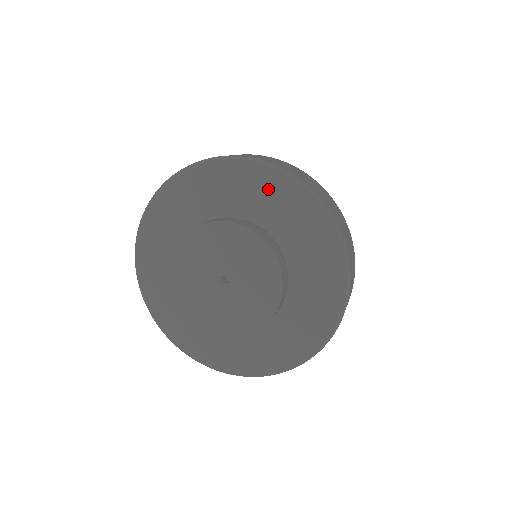
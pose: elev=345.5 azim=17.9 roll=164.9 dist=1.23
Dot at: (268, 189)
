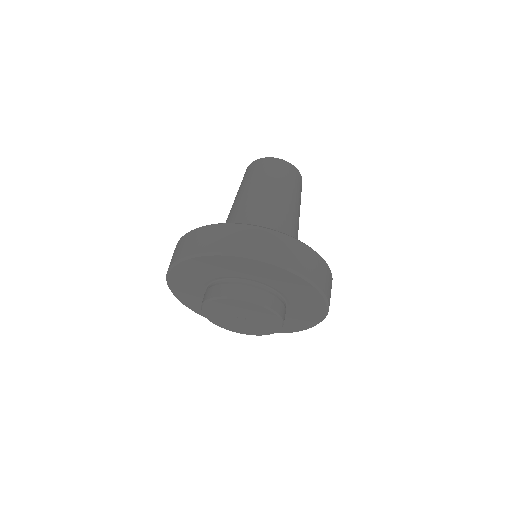
Dot at: (298, 288)
